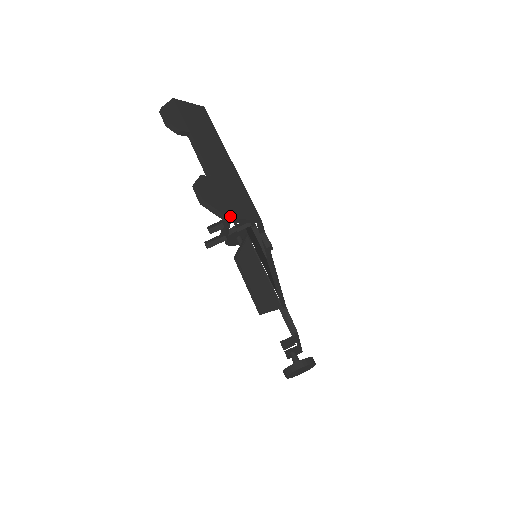
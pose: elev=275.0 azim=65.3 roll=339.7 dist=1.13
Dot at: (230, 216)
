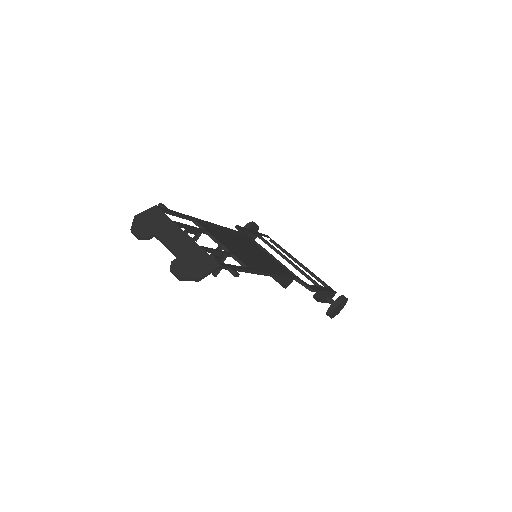
Dot at: (199, 277)
